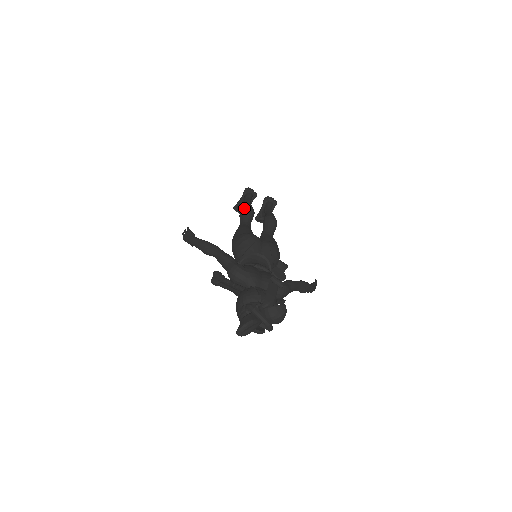
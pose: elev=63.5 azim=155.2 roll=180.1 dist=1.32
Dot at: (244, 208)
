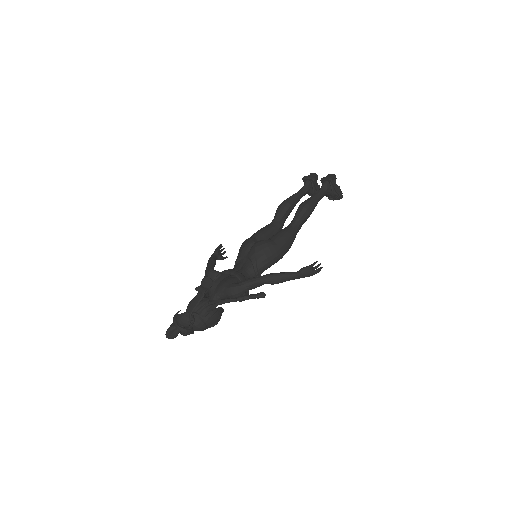
Dot at: (279, 205)
